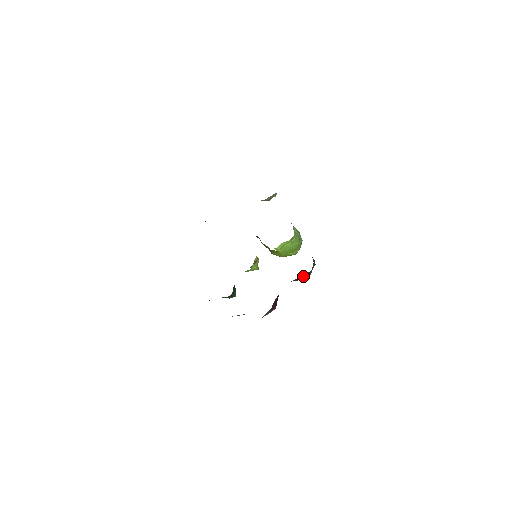
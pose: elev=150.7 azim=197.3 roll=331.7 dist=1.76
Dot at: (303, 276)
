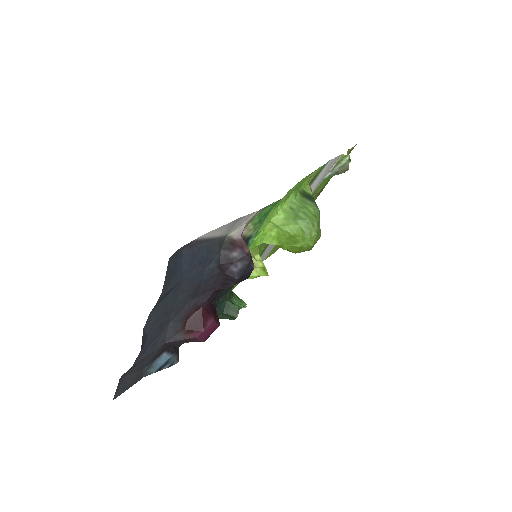
Dot at: (222, 276)
